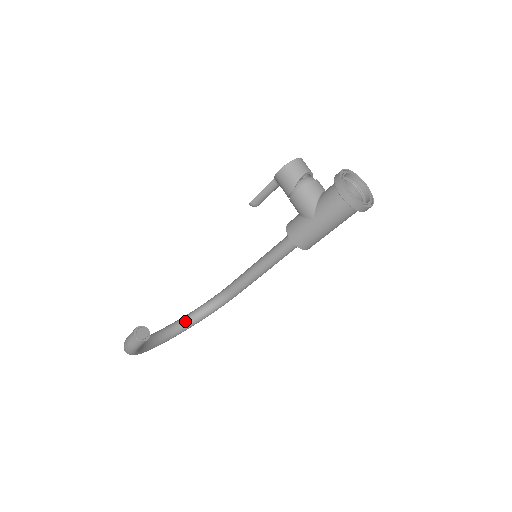
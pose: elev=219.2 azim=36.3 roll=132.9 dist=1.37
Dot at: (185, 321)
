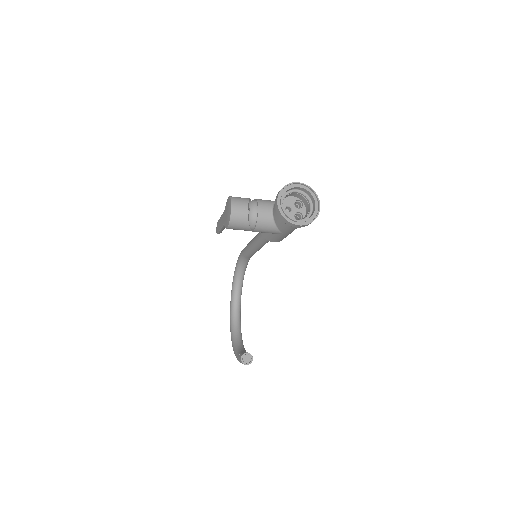
Dot at: (237, 288)
